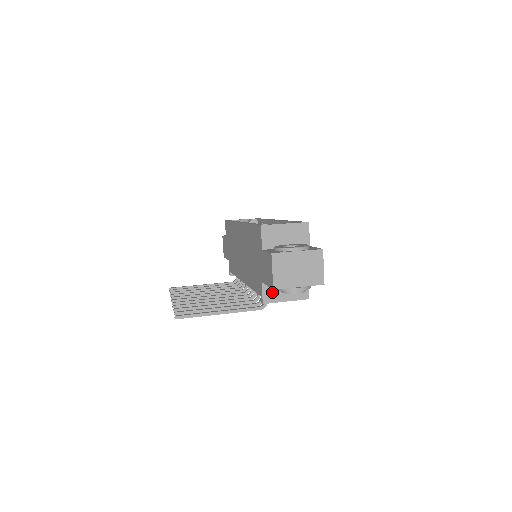
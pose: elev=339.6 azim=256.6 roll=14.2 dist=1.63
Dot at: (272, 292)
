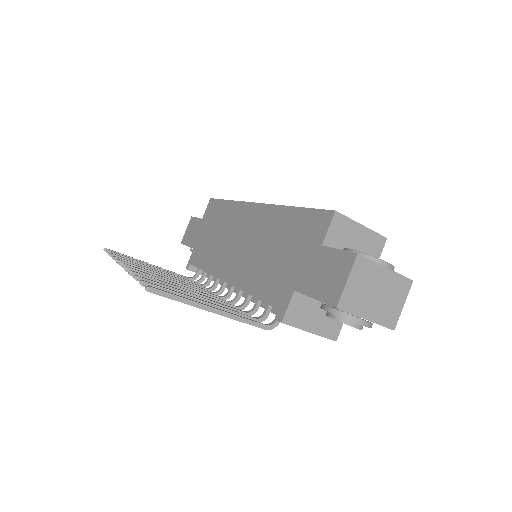
Dot at: (300, 311)
